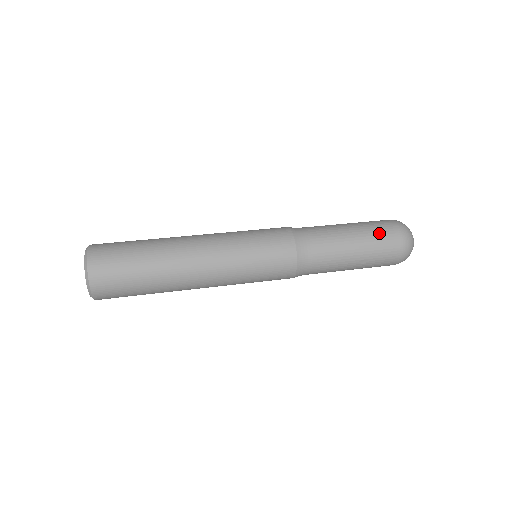
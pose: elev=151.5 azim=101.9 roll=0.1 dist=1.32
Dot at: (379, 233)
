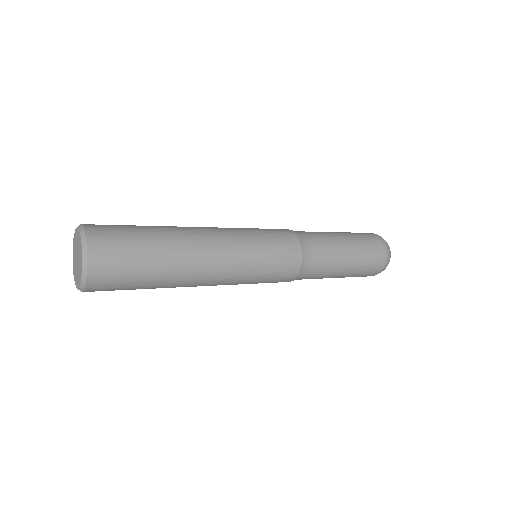
Dot at: (359, 234)
